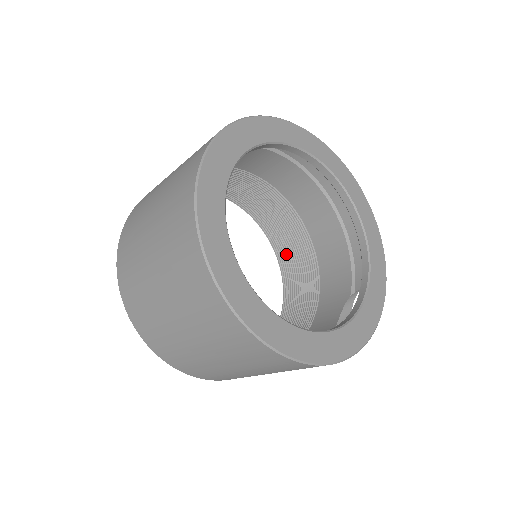
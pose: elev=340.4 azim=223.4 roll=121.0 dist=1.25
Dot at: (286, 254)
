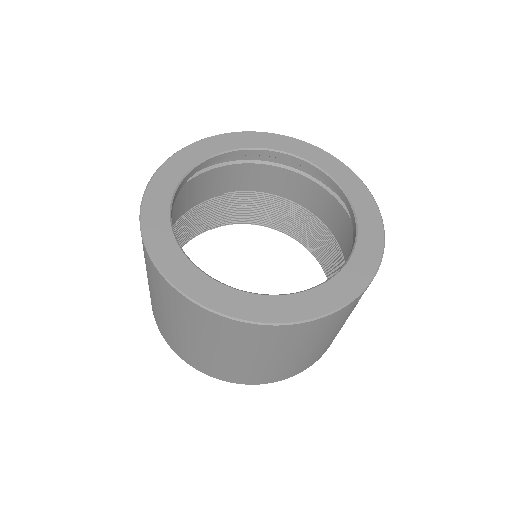
Dot at: (328, 266)
